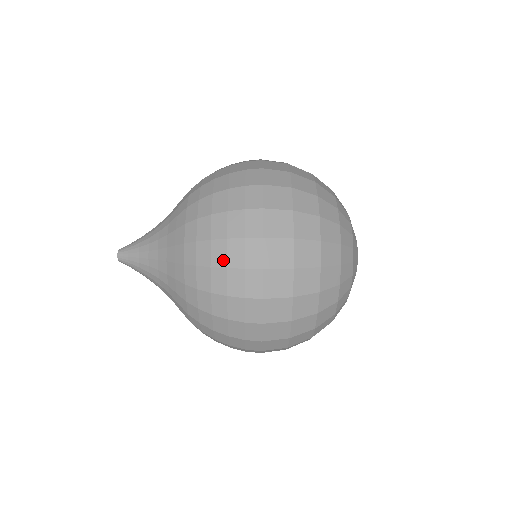
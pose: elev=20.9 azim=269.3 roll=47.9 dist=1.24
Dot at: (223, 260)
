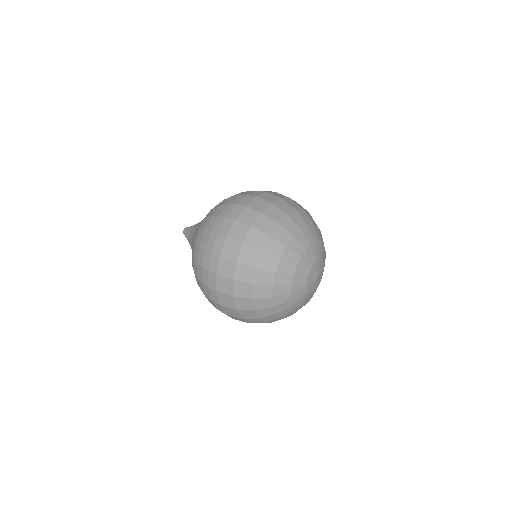
Dot at: (201, 277)
